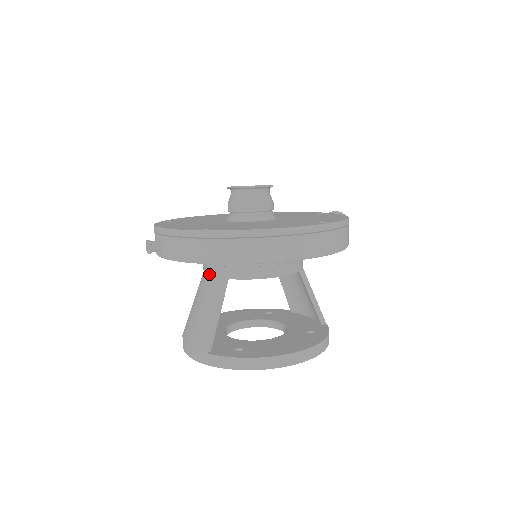
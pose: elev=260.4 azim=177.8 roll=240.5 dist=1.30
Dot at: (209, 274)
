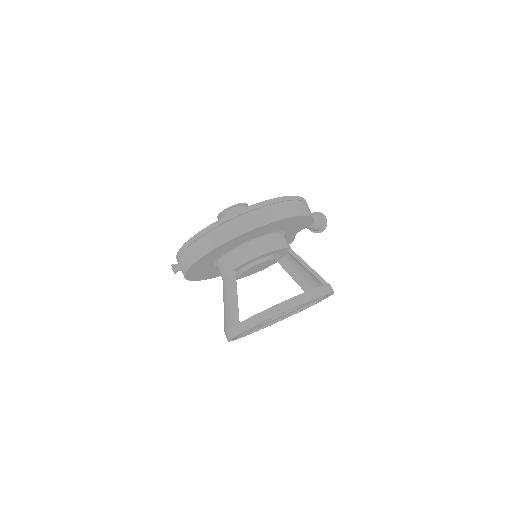
Dot at: (223, 276)
